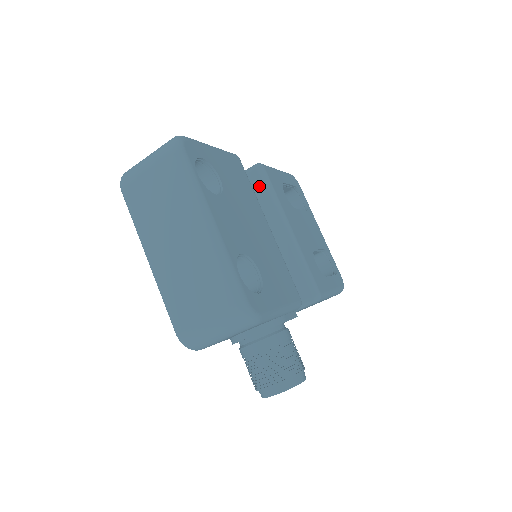
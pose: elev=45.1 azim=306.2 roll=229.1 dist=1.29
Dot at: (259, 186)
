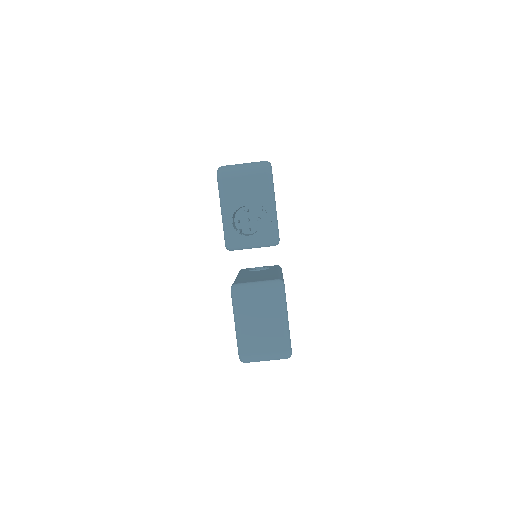
Dot at: occluded
